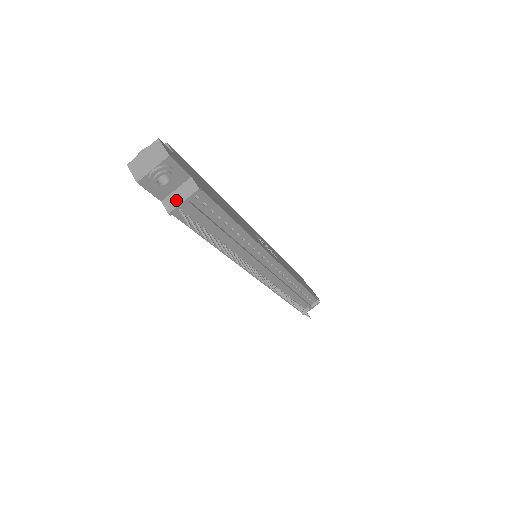
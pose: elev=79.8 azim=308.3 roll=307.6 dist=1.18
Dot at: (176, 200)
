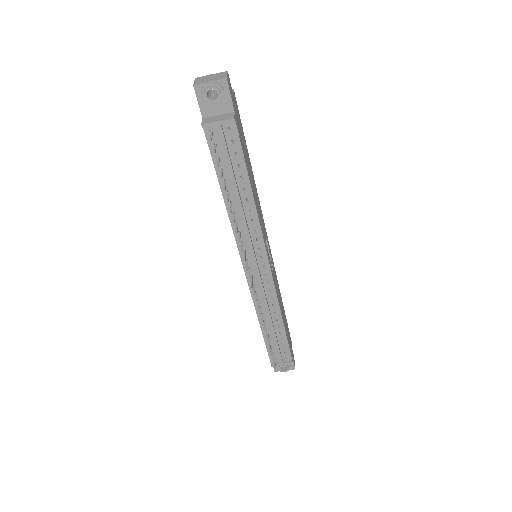
Dot at: (213, 119)
